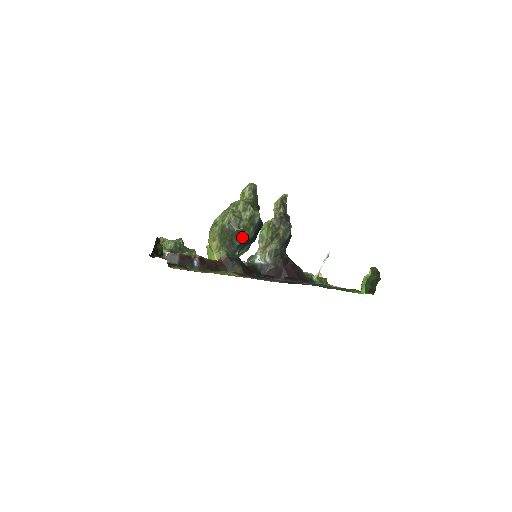
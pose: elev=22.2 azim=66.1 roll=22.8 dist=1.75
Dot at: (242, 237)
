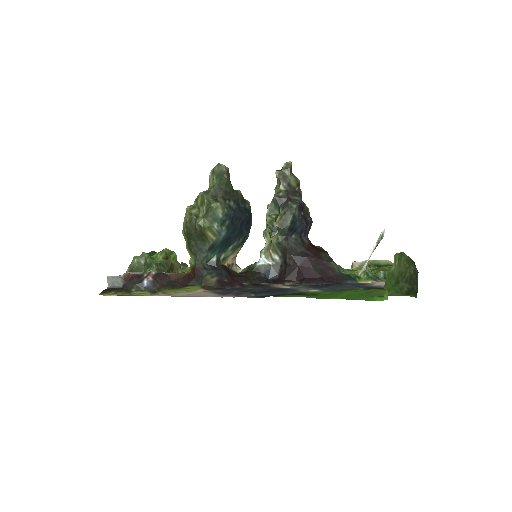
Dot at: (207, 239)
